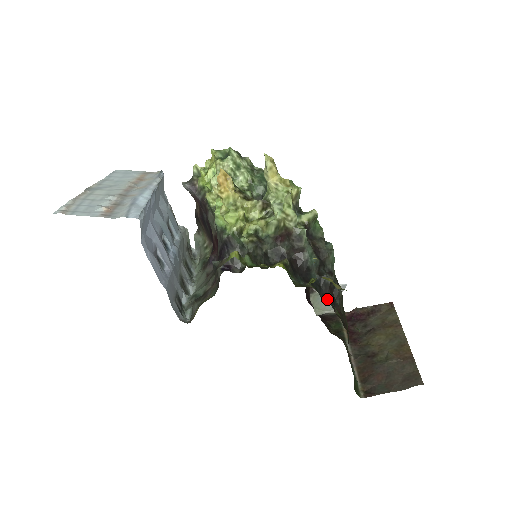
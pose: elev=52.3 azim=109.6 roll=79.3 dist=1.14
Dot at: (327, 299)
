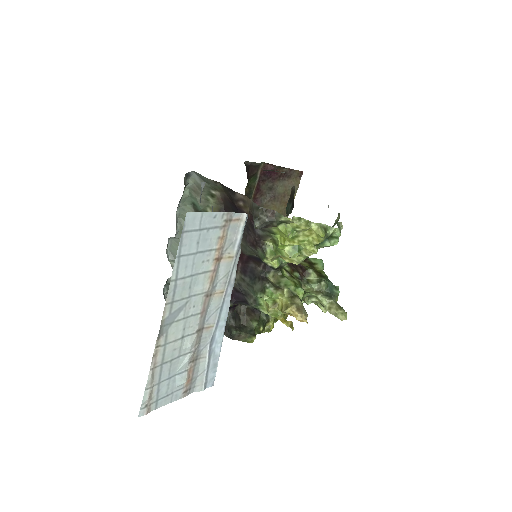
Dot at: occluded
